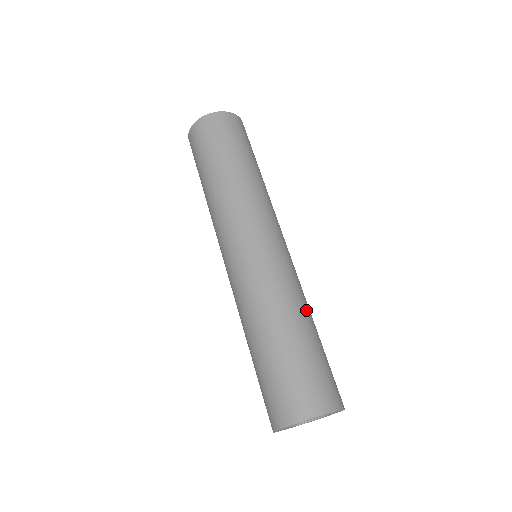
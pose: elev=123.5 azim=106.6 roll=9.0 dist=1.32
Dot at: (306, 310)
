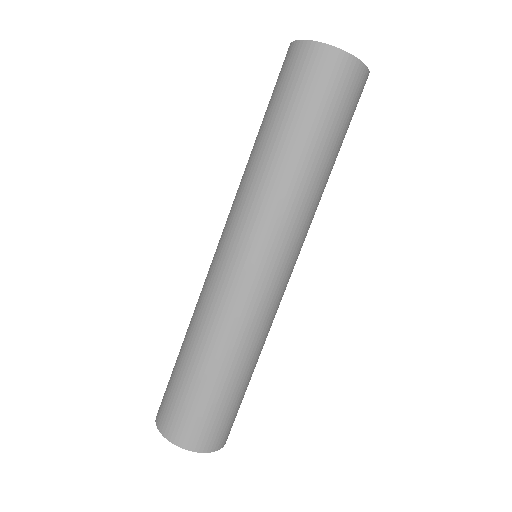
Dot at: (251, 355)
